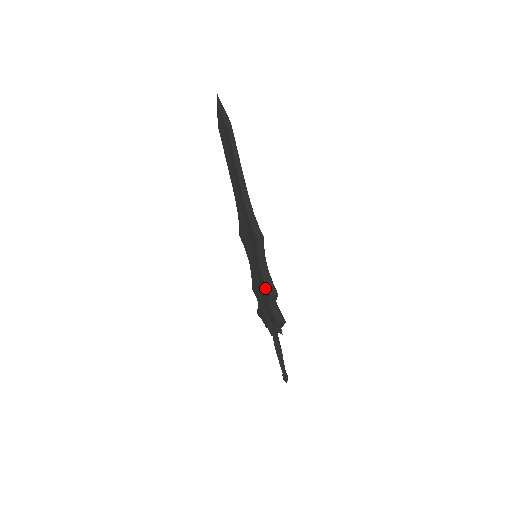
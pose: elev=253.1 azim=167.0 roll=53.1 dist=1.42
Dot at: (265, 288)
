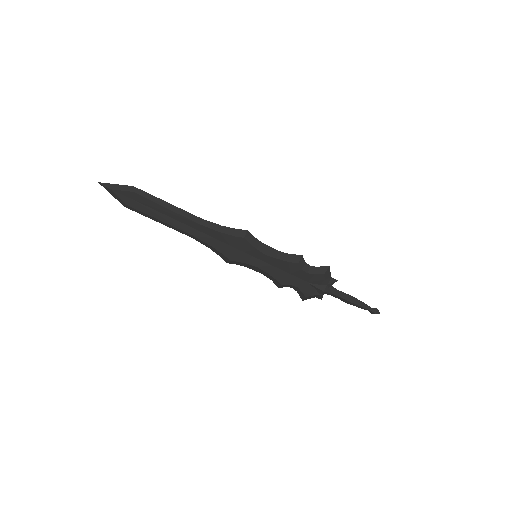
Dot at: (289, 265)
